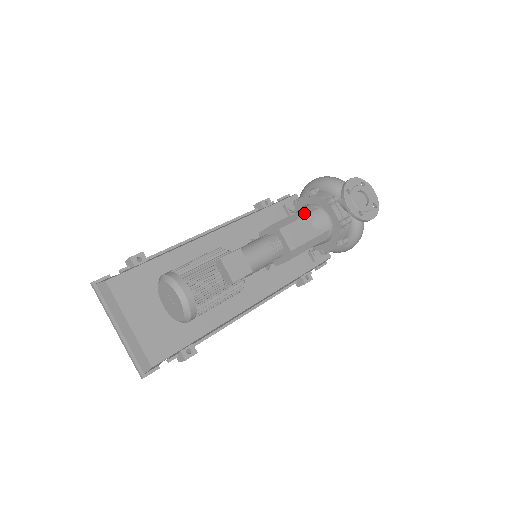
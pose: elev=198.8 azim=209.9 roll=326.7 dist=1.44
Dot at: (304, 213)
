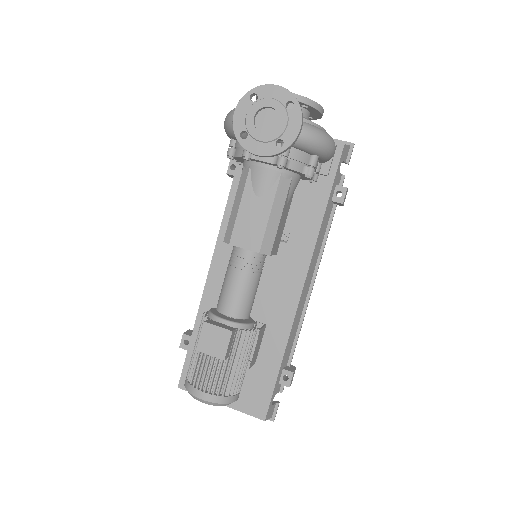
Dot at: (240, 191)
